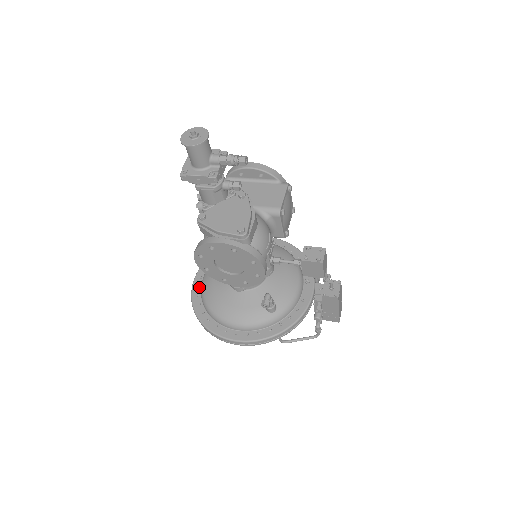
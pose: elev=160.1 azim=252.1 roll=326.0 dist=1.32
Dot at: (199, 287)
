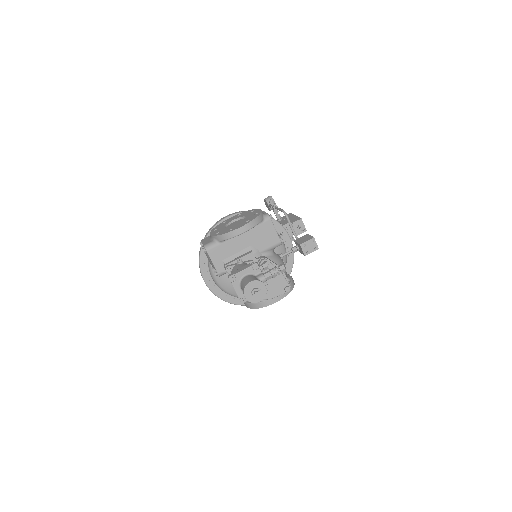
Dot at: (215, 286)
